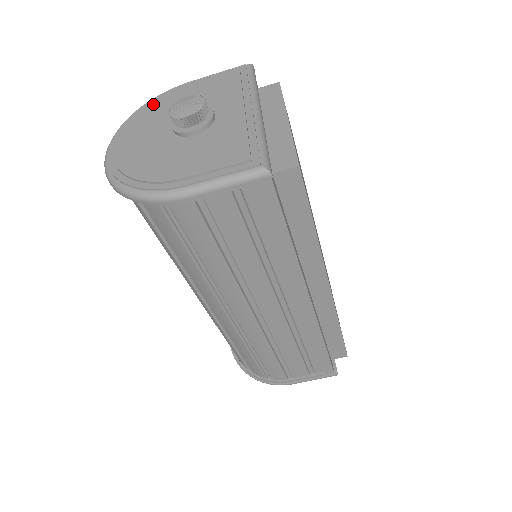
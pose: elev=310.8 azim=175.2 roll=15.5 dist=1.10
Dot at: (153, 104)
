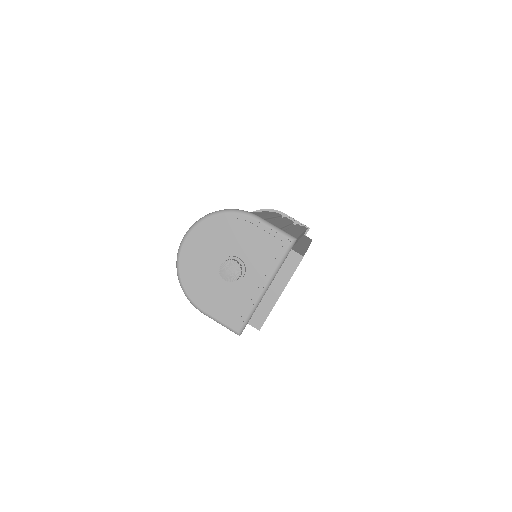
Dot at: (225, 223)
